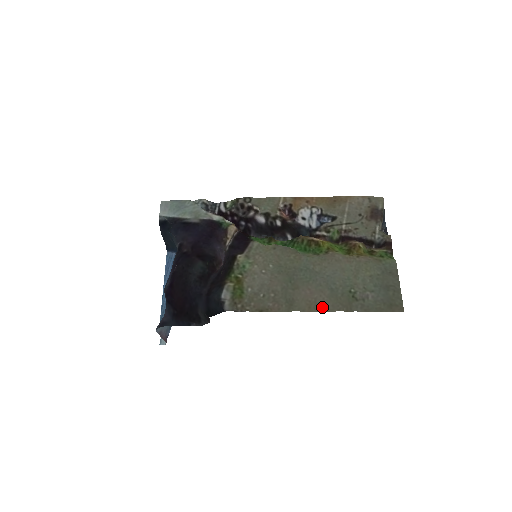
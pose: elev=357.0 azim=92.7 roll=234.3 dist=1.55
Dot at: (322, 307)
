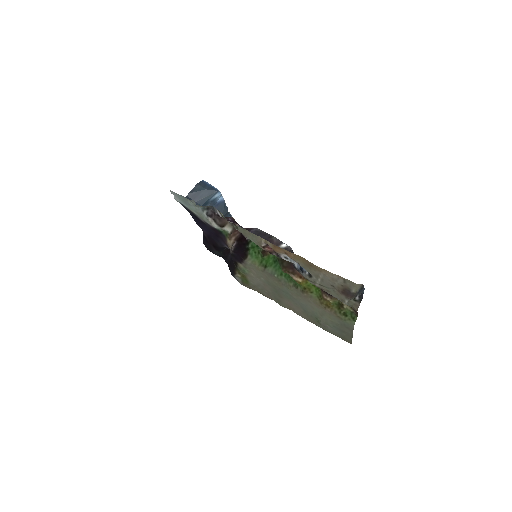
Dot at: (298, 314)
